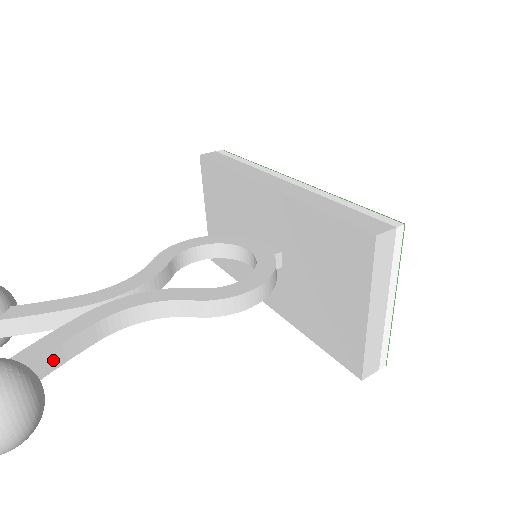
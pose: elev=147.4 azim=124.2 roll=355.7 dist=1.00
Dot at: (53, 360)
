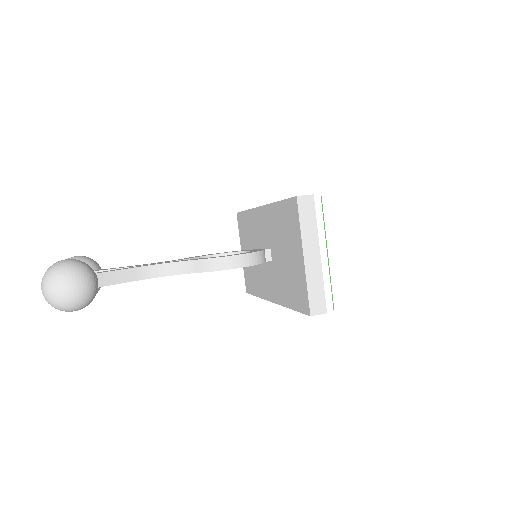
Dot at: (109, 279)
